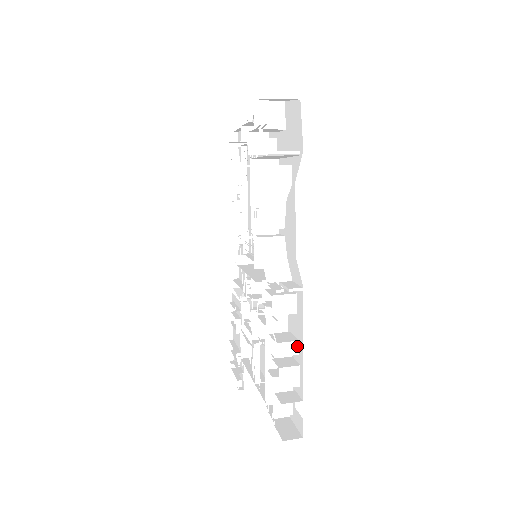
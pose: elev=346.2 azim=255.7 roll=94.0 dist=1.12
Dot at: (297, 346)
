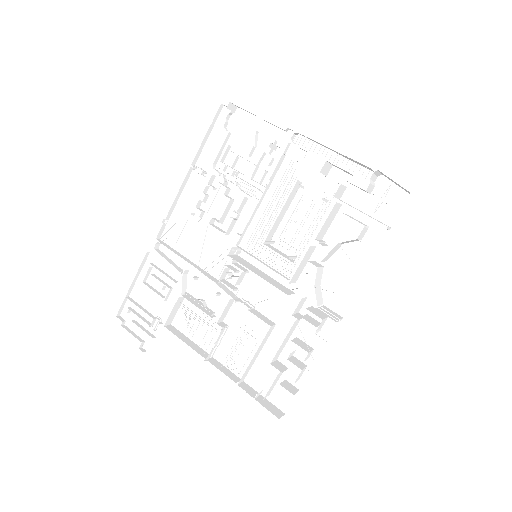
Dot at: (311, 353)
